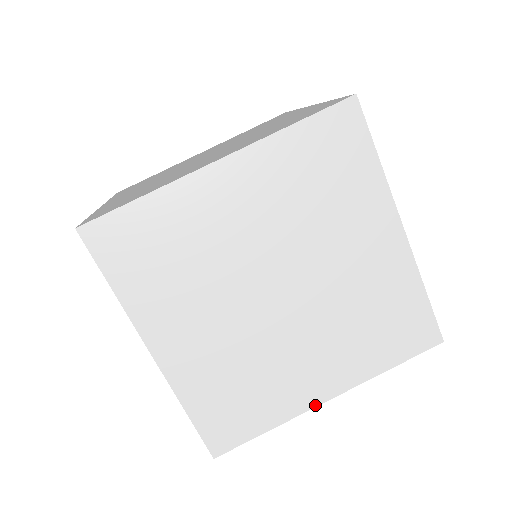
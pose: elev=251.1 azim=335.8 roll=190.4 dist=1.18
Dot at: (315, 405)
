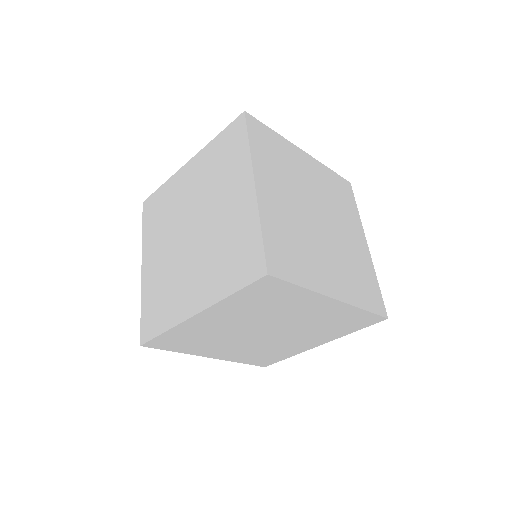
Dot at: (188, 318)
